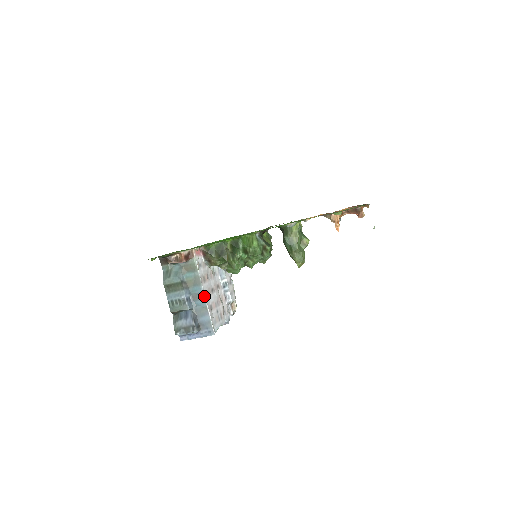
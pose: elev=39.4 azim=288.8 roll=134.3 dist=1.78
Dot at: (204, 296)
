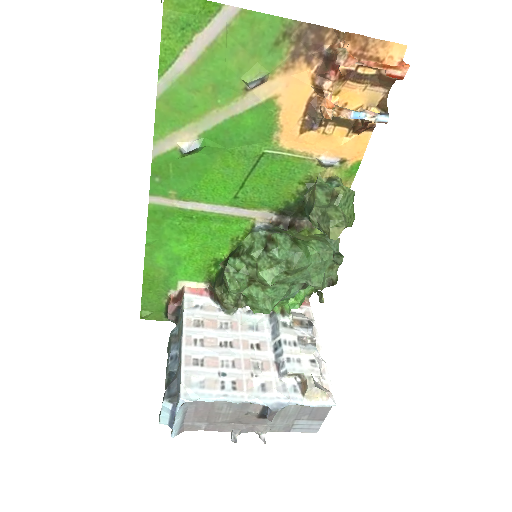
Dot at: (182, 342)
